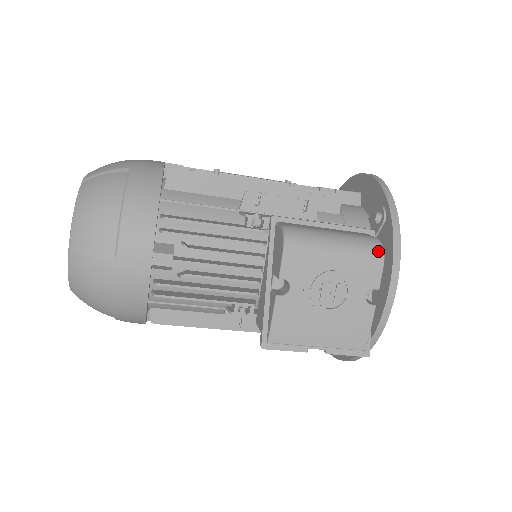
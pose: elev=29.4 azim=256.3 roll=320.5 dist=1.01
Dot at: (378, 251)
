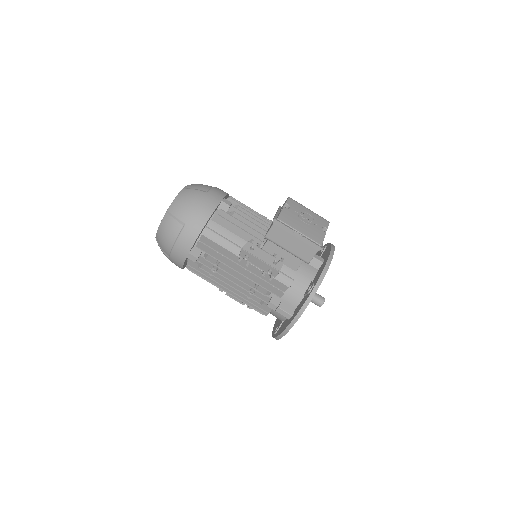
Dot at: occluded
